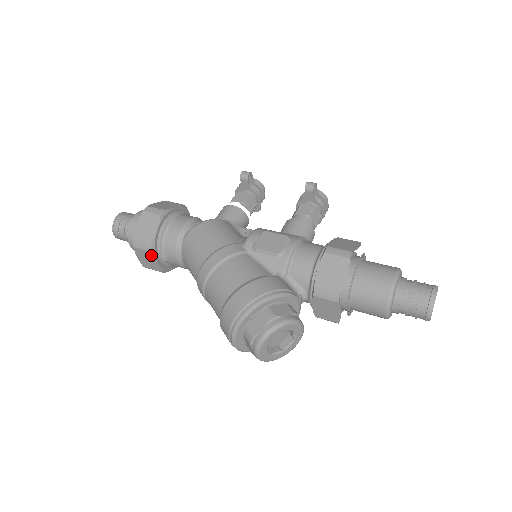
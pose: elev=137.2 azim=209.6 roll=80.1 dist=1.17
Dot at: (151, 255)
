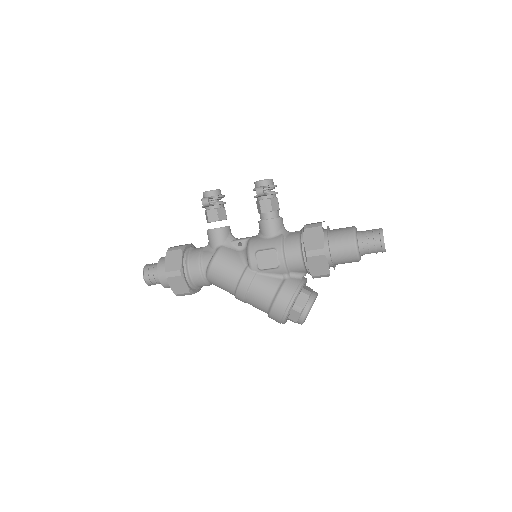
Dot at: occluded
